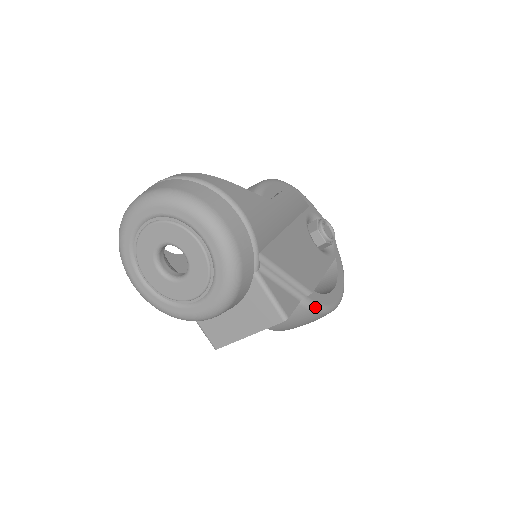
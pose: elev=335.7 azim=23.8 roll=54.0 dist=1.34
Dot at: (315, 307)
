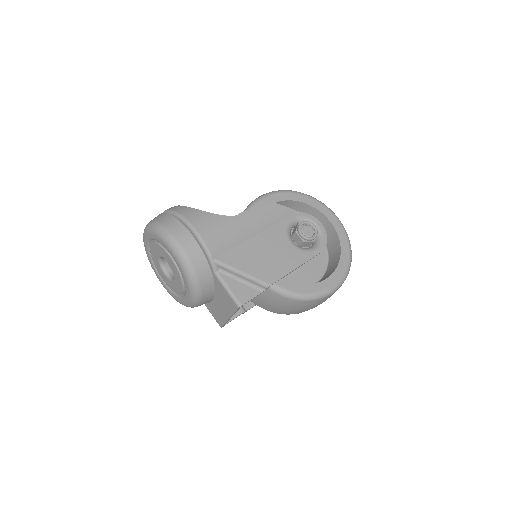
Dot at: (293, 296)
